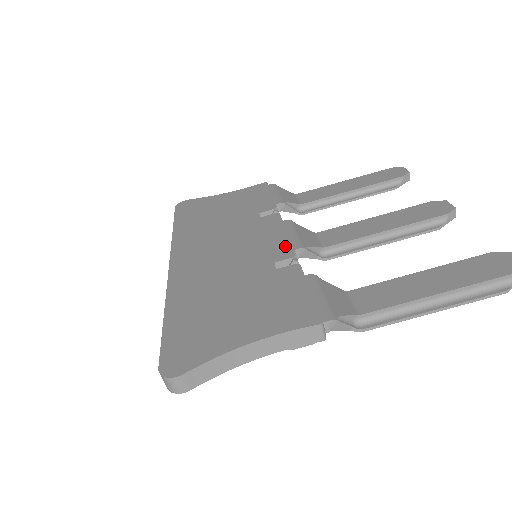
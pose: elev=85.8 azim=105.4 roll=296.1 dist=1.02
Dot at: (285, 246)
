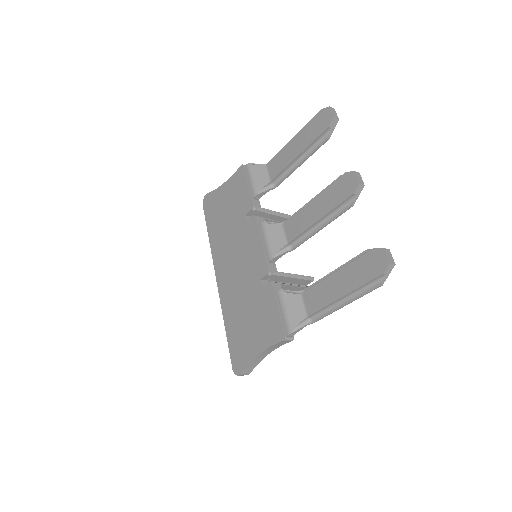
Dot at: (263, 261)
